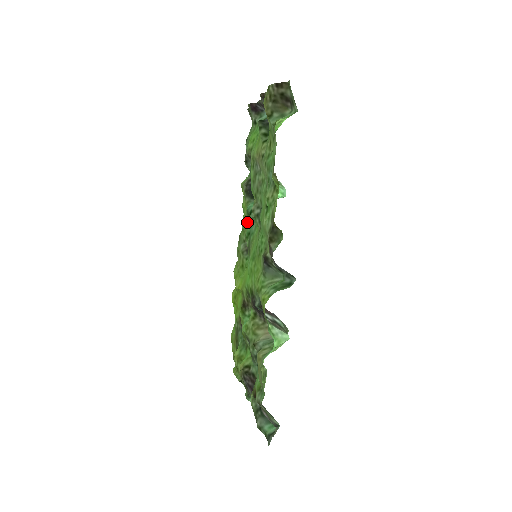
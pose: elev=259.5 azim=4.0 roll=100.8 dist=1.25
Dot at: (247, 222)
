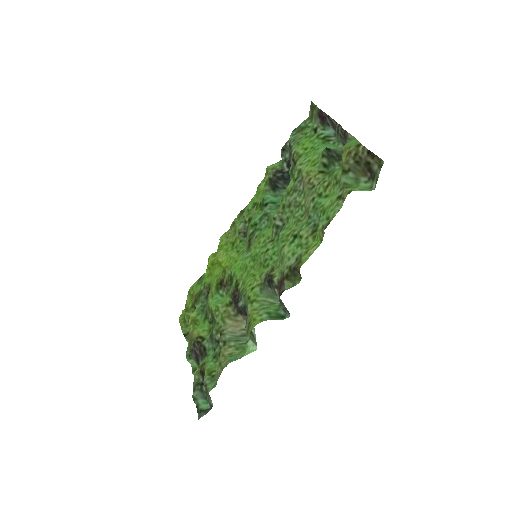
Dot at: (257, 208)
